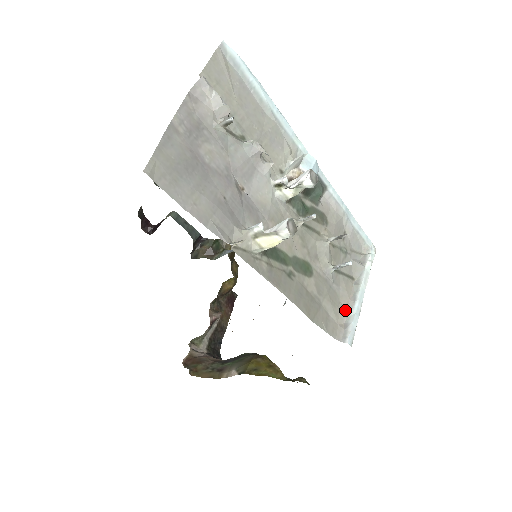
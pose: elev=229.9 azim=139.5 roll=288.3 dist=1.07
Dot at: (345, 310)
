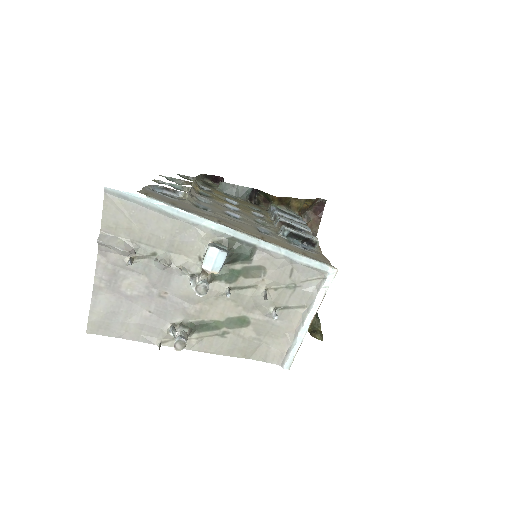
Dot at: (290, 339)
